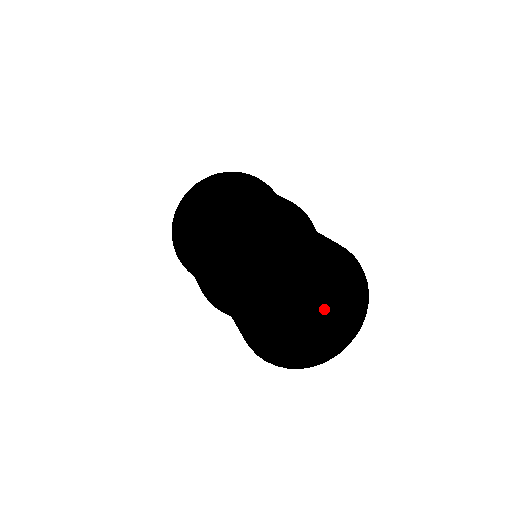
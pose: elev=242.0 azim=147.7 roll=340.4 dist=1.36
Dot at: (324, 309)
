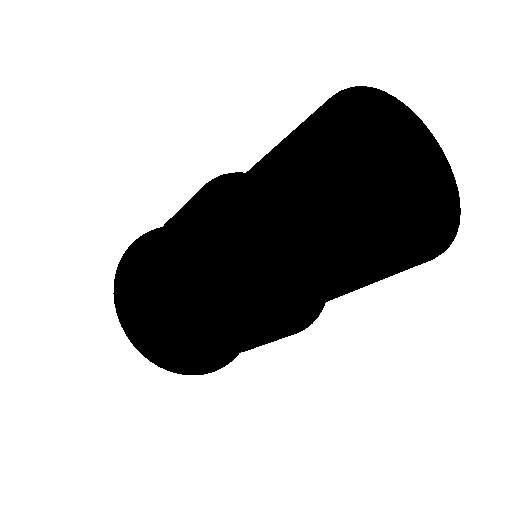
Dot at: occluded
